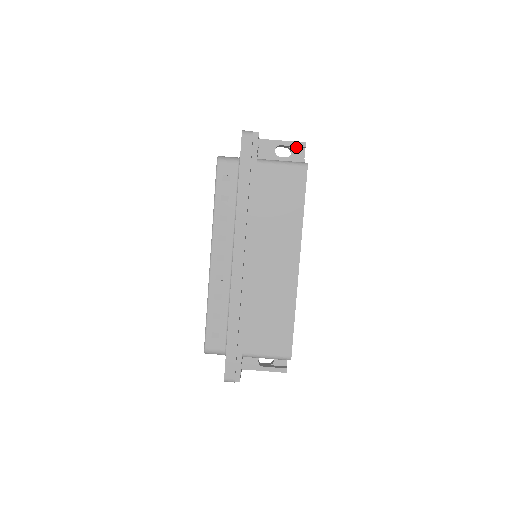
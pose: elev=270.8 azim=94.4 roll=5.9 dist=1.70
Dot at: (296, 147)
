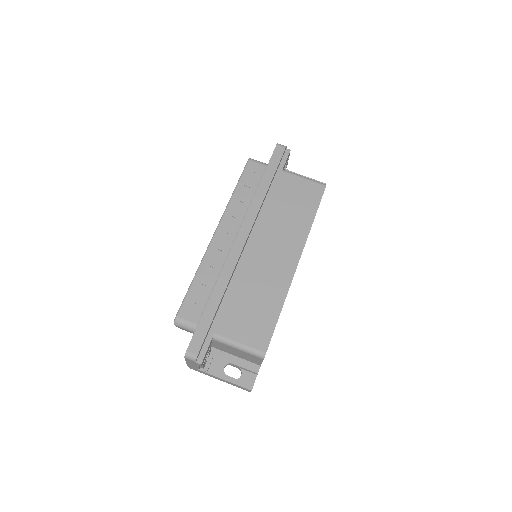
Dot at: occluded
